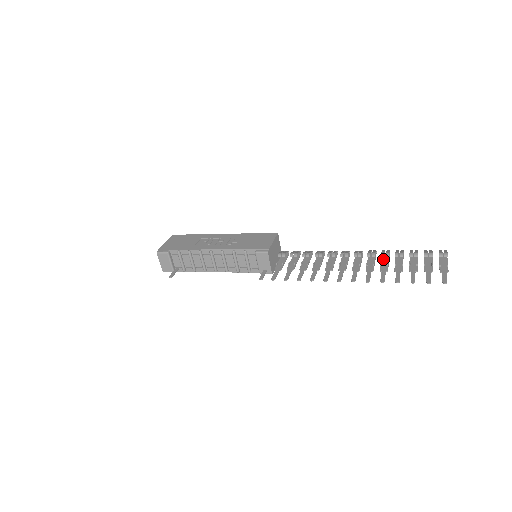
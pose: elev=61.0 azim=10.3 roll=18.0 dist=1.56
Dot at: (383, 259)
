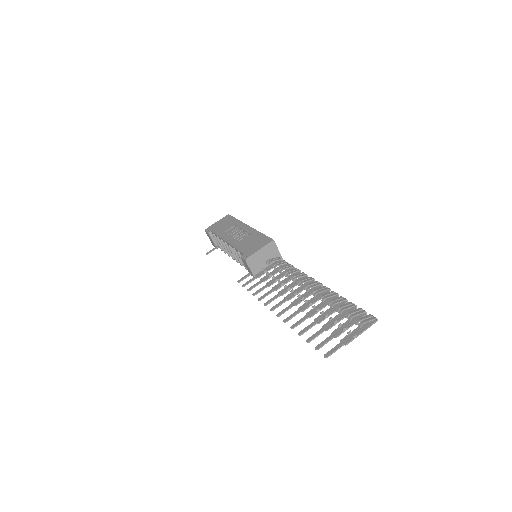
Dot at: (324, 301)
